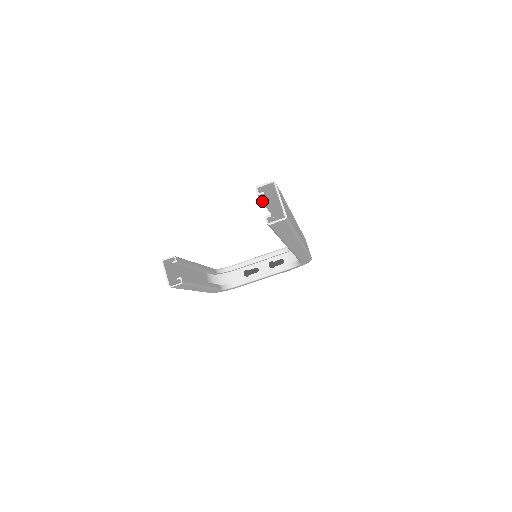
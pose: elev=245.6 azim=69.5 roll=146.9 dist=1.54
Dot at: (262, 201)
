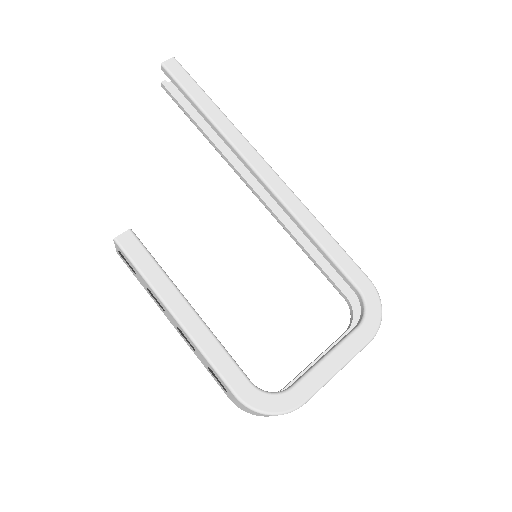
Dot at: (172, 95)
